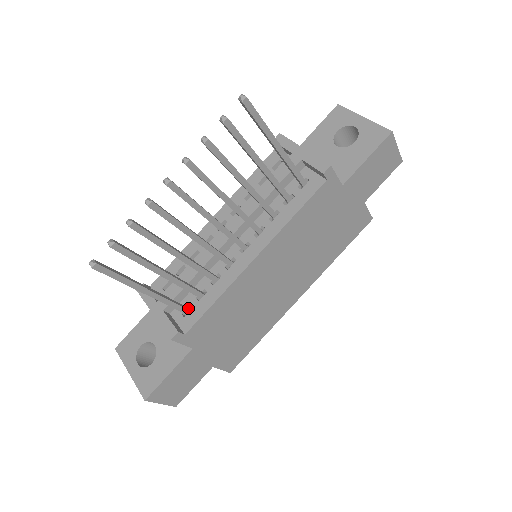
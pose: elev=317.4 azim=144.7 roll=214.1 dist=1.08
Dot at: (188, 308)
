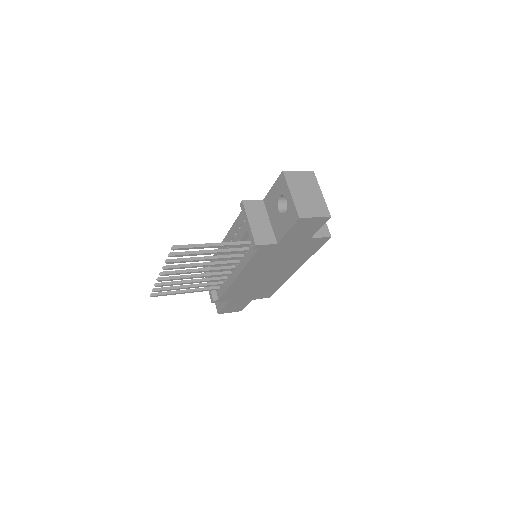
Dot at: (219, 287)
